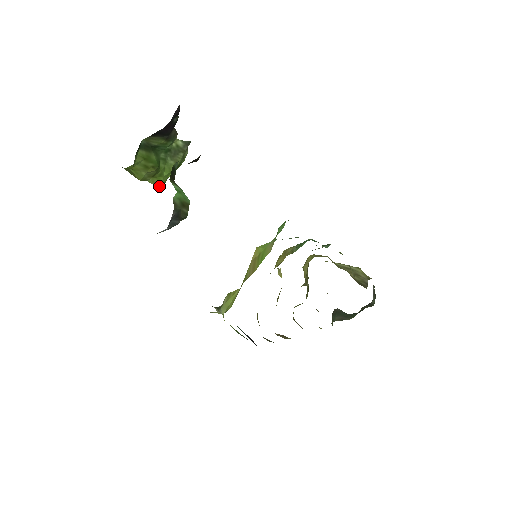
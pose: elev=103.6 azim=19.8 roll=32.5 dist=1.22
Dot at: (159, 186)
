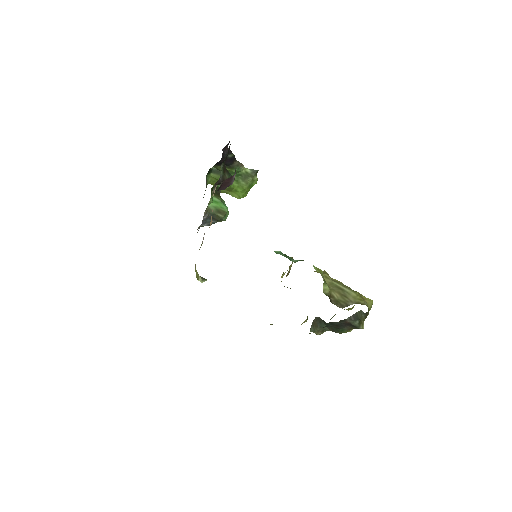
Dot at: (238, 198)
